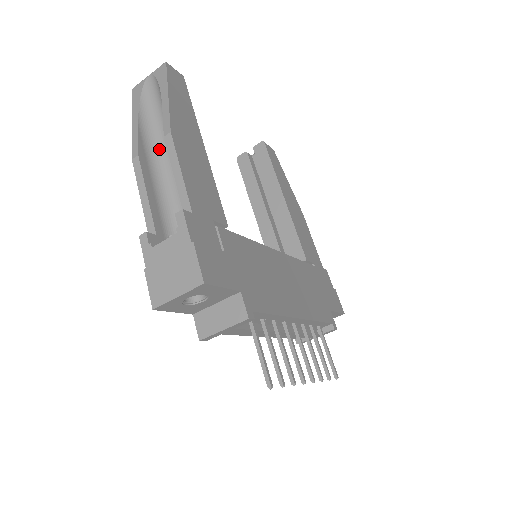
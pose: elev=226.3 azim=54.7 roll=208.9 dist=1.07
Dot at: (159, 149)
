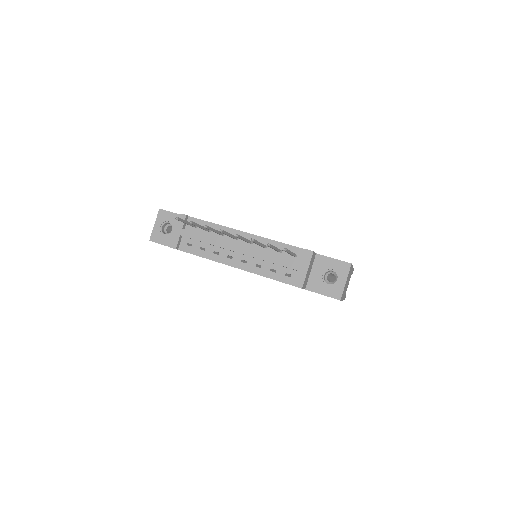
Dot at: occluded
